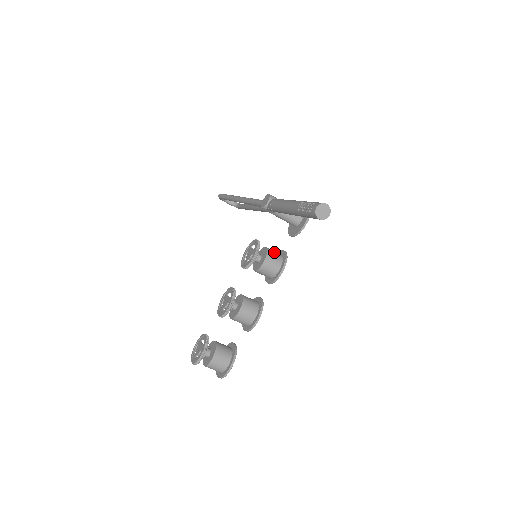
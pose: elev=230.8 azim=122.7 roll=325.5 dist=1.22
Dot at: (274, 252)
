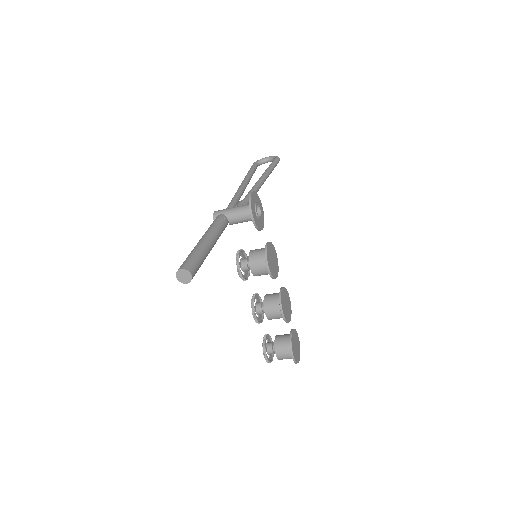
Dot at: (257, 253)
